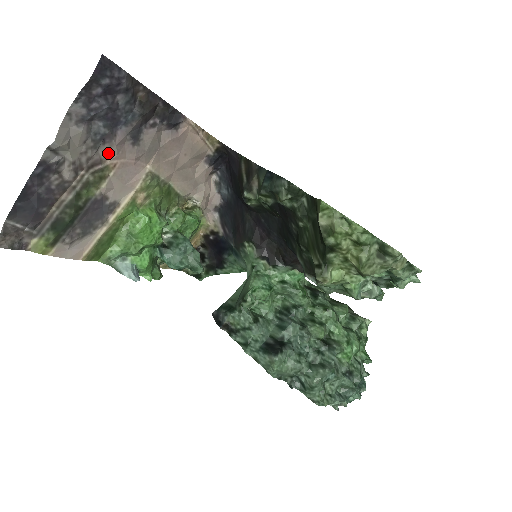
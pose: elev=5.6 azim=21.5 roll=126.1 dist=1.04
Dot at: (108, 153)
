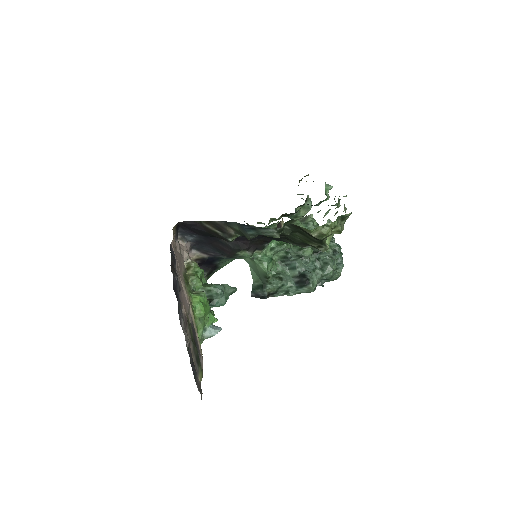
Dot at: (182, 309)
